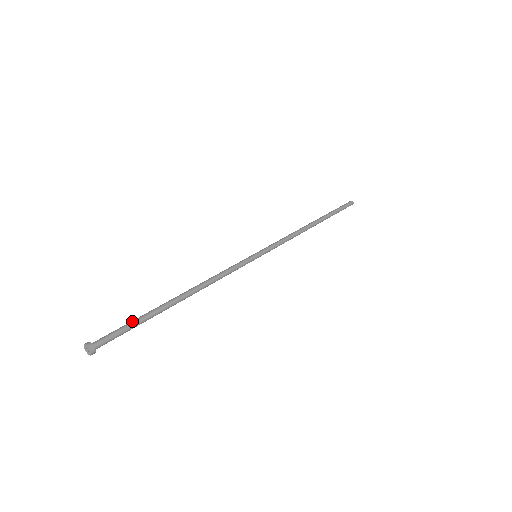
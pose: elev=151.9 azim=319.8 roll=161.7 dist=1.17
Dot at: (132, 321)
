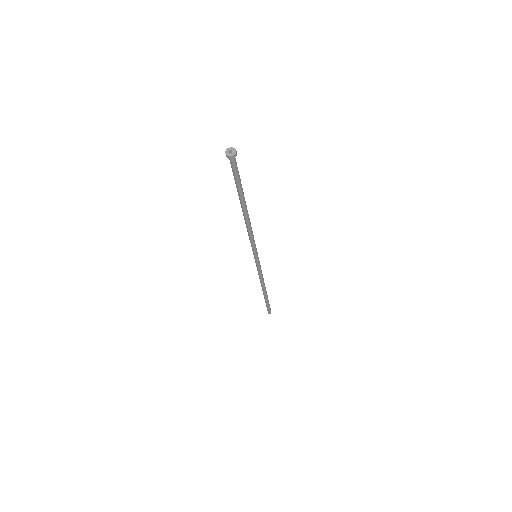
Dot at: (238, 178)
